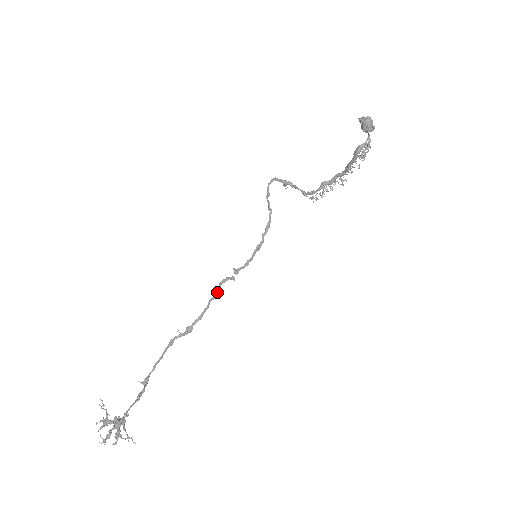
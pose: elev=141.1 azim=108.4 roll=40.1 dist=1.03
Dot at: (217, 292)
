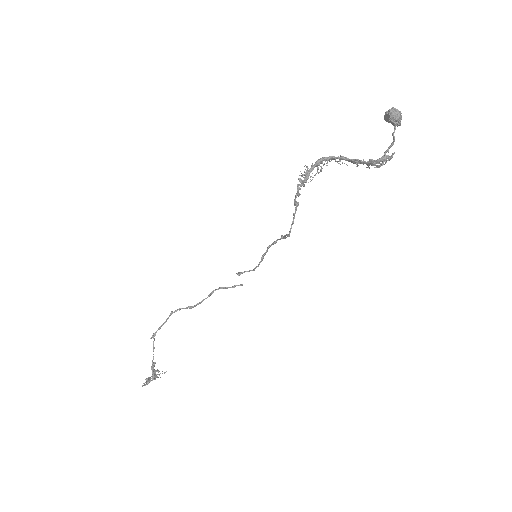
Dot at: occluded
